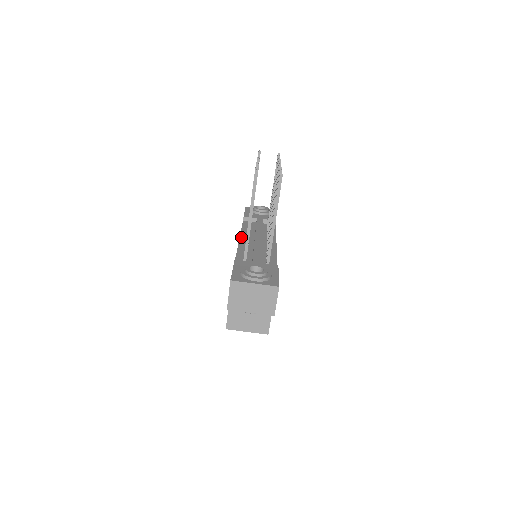
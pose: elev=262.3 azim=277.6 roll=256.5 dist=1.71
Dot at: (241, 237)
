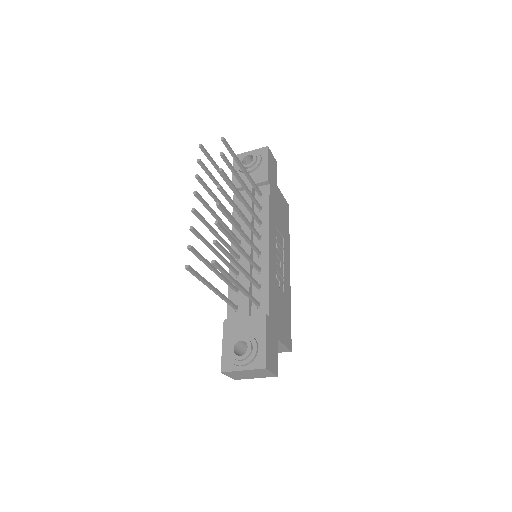
Dot at: (232, 244)
